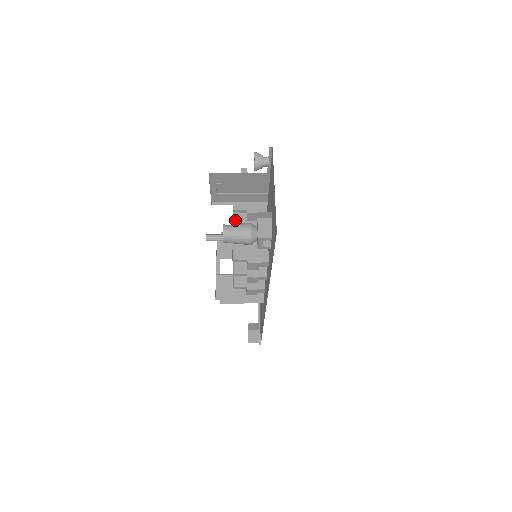
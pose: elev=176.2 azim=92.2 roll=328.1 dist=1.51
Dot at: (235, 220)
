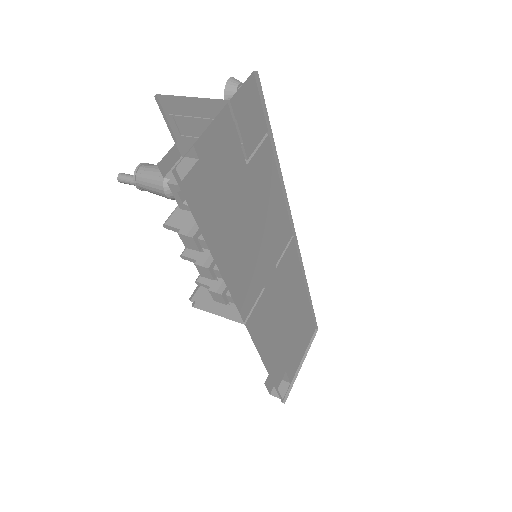
Dot at: occluded
